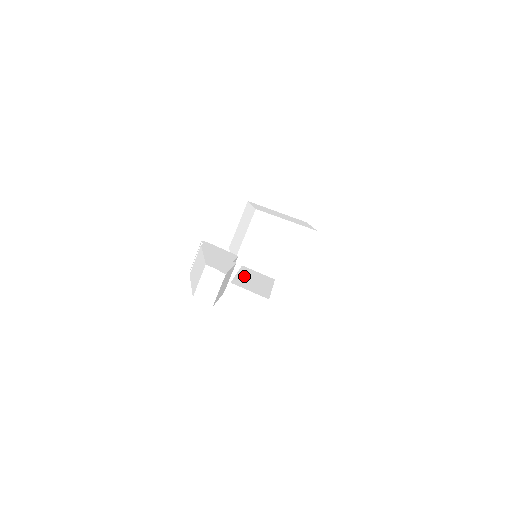
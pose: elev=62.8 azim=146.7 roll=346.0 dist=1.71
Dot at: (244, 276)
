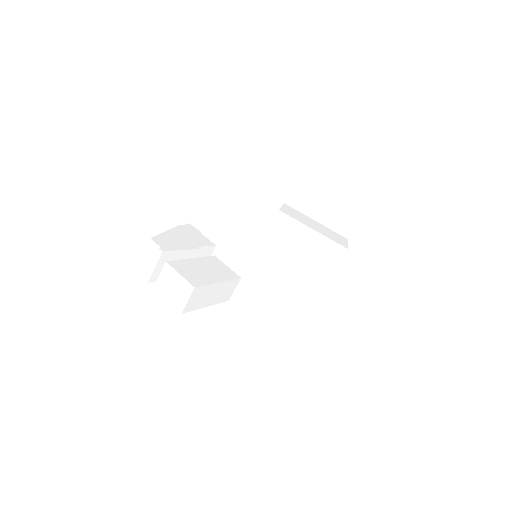
Dot at: (198, 263)
